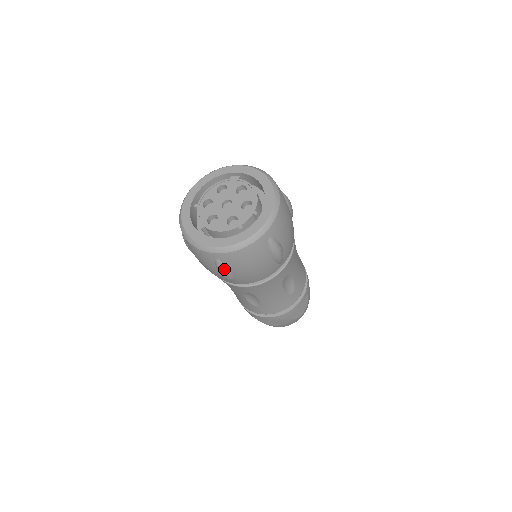
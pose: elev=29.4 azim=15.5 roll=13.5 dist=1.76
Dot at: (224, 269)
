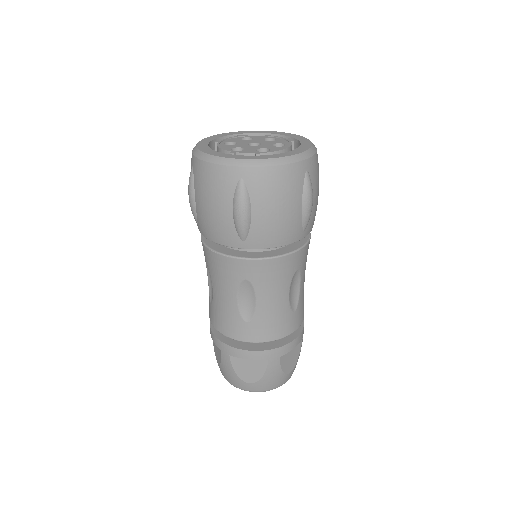
Dot at: (191, 184)
